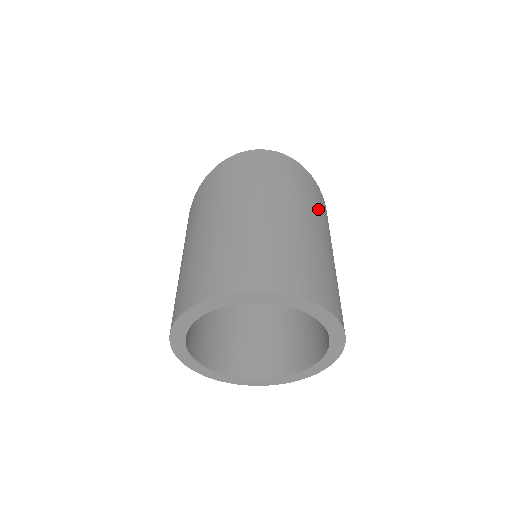
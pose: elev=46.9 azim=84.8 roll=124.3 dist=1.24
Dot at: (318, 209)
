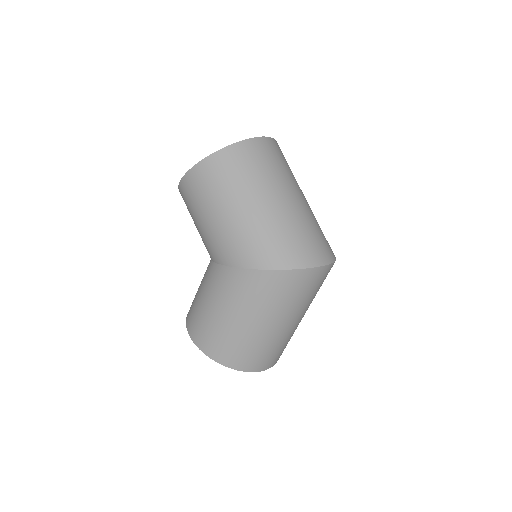
Dot at: occluded
